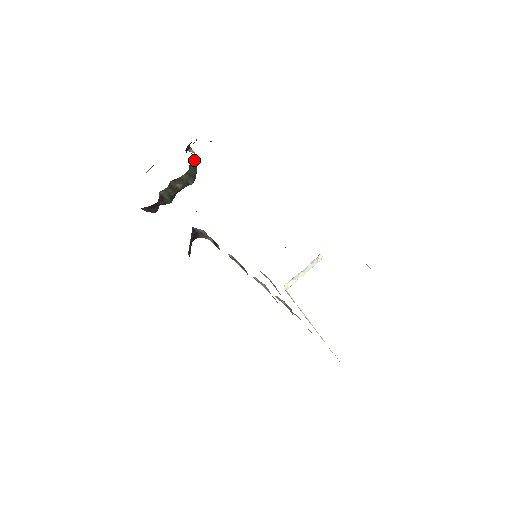
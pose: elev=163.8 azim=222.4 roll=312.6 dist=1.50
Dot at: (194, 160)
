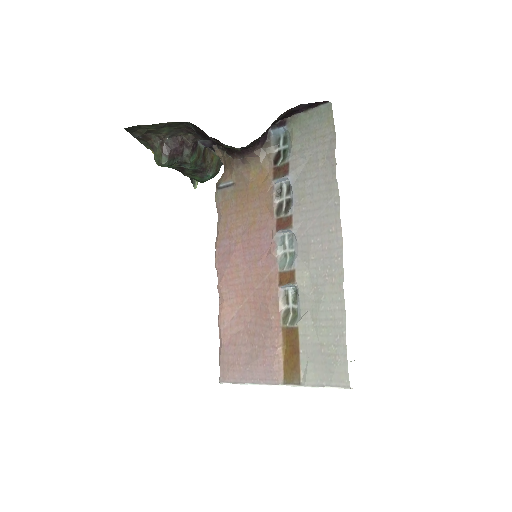
Dot at: occluded
